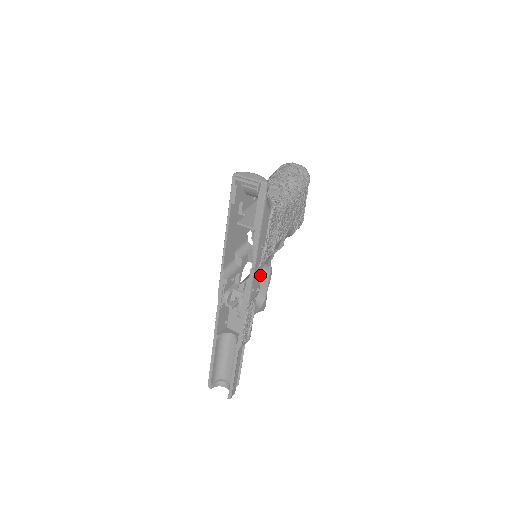
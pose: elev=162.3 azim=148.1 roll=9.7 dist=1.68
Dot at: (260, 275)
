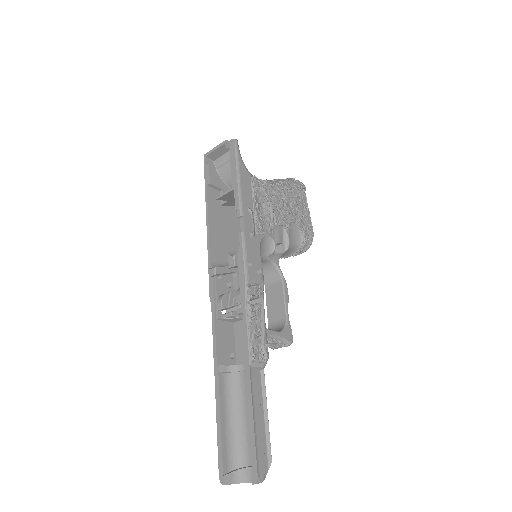
Dot at: (258, 252)
